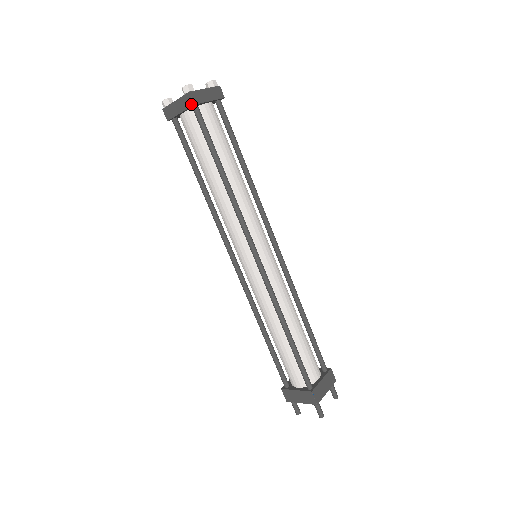
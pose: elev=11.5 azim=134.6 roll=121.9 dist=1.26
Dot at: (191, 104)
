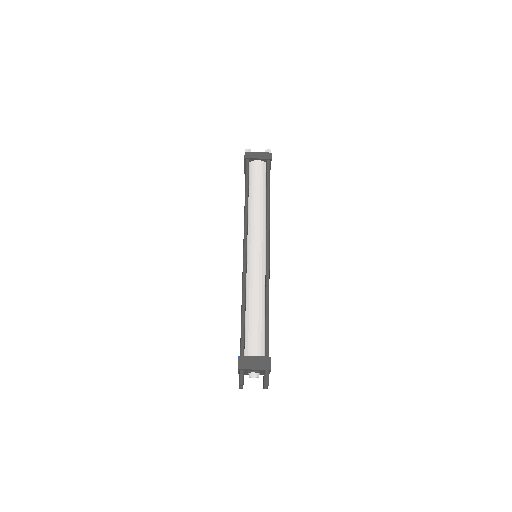
Dot at: (269, 158)
